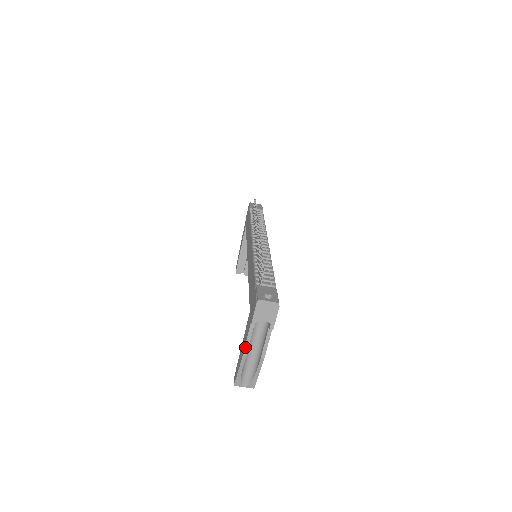
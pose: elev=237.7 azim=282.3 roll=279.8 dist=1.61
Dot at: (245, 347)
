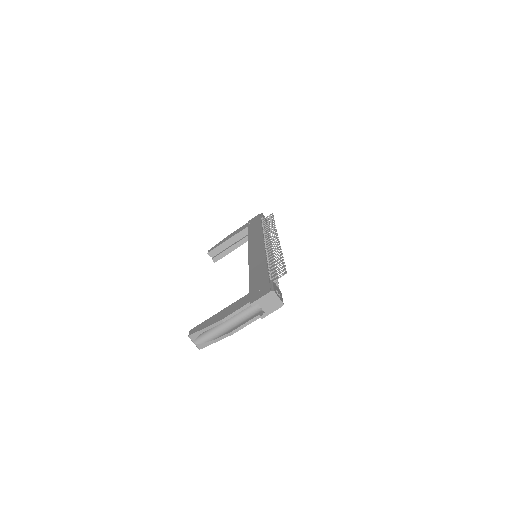
Dot at: (229, 315)
